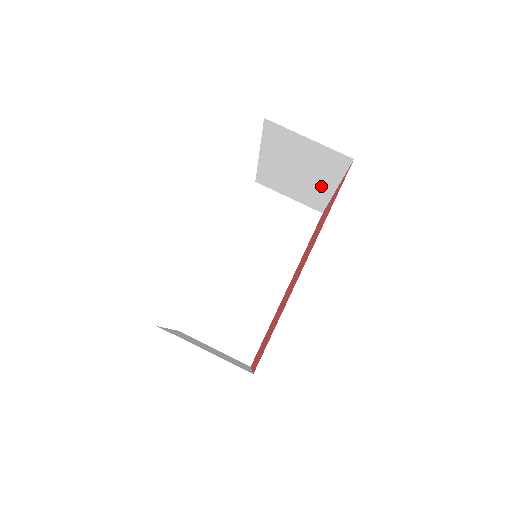
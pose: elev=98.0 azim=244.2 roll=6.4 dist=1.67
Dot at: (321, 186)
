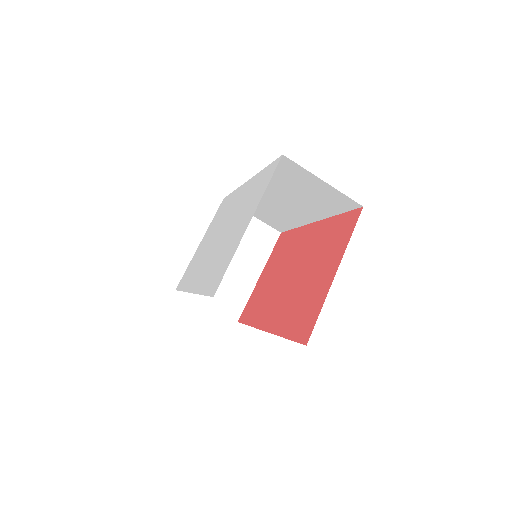
Dot at: occluded
